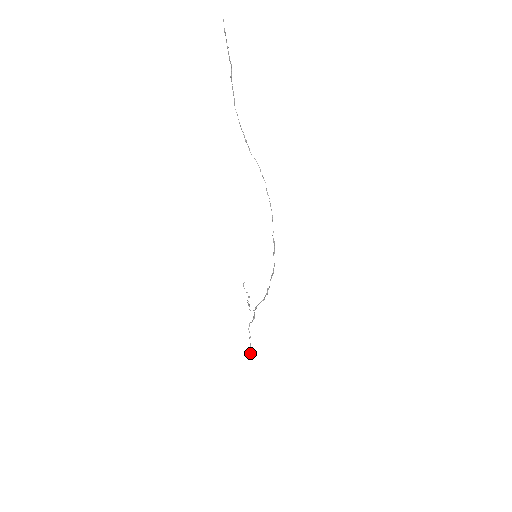
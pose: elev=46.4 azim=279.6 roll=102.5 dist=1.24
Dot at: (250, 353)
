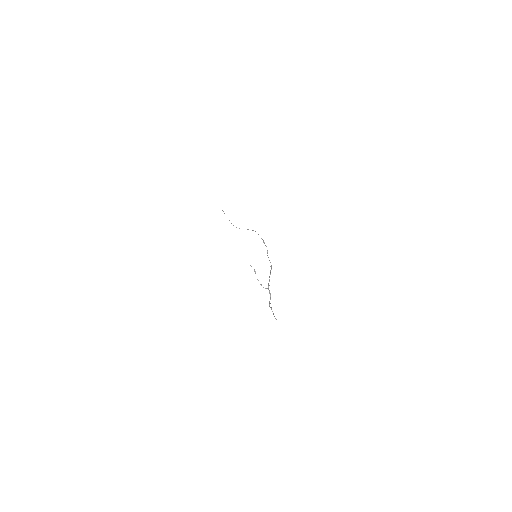
Dot at: (275, 318)
